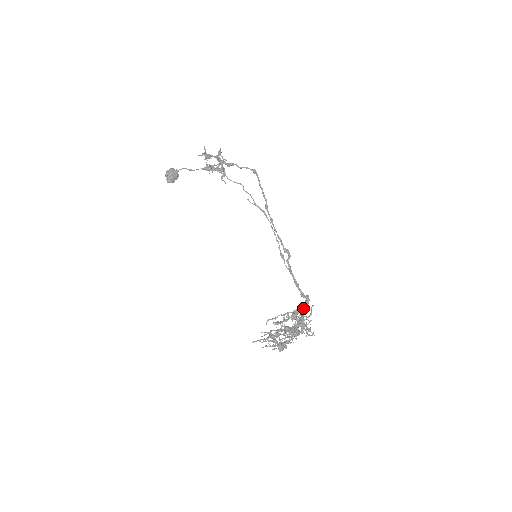
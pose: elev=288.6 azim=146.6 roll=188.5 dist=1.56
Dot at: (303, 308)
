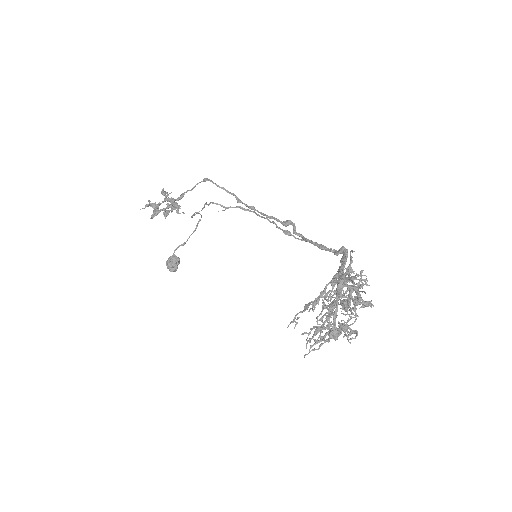
Dot at: (341, 264)
